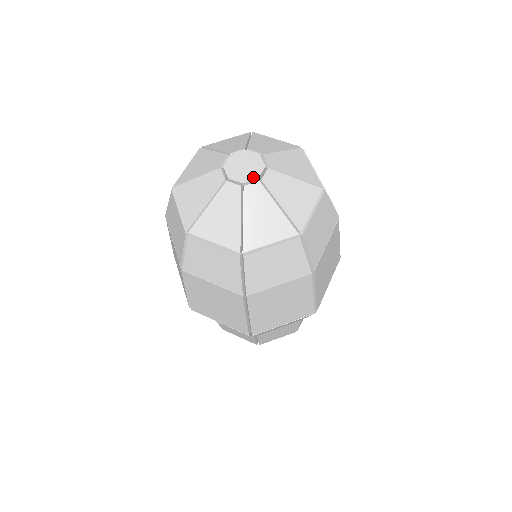
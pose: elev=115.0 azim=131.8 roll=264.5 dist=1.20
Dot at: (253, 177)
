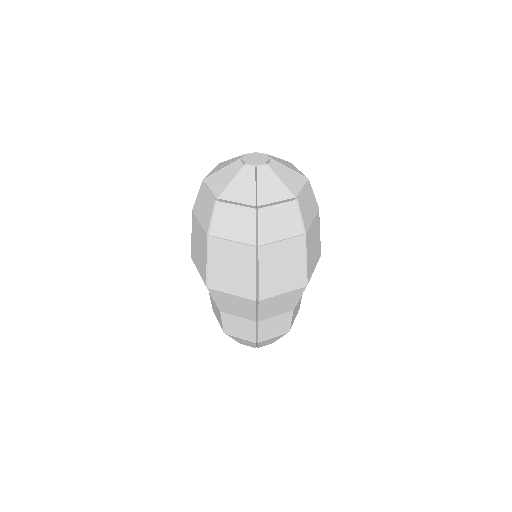
Dot at: (254, 163)
